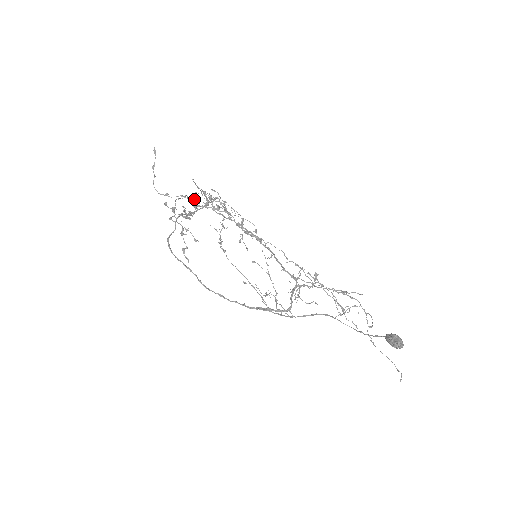
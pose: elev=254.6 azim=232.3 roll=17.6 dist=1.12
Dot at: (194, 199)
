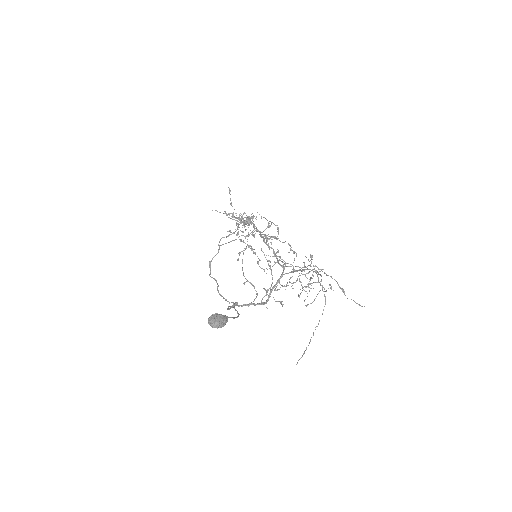
Dot at: occluded
